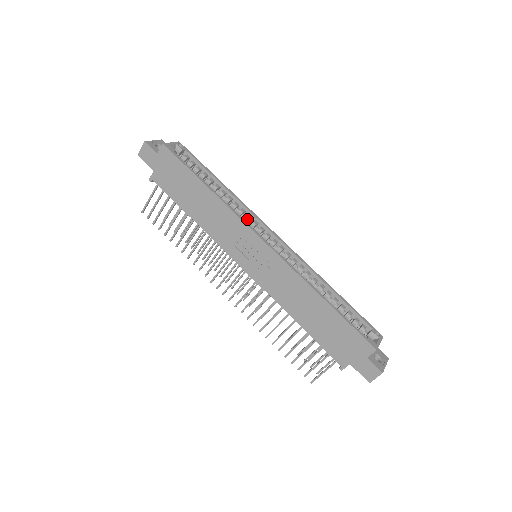
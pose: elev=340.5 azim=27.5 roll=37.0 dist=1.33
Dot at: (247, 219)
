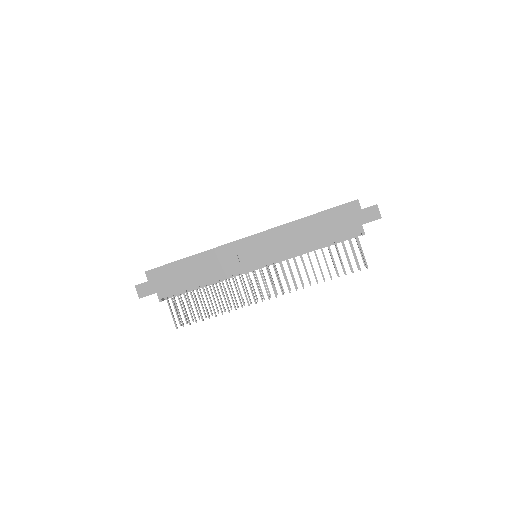
Dot at: occluded
